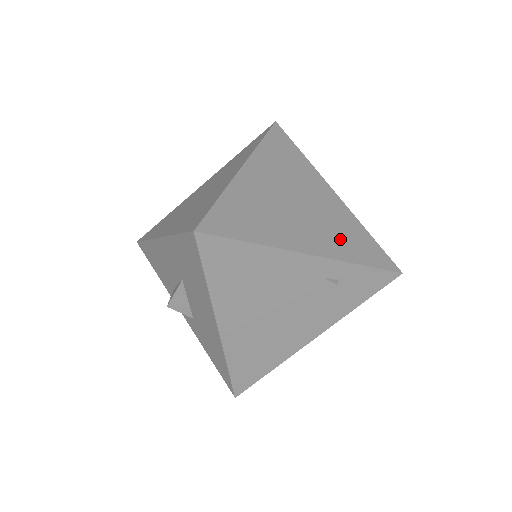
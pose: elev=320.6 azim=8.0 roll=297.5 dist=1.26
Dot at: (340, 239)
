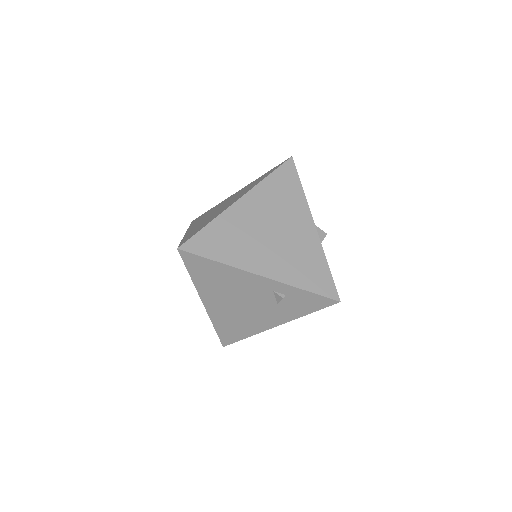
Dot at: (295, 266)
